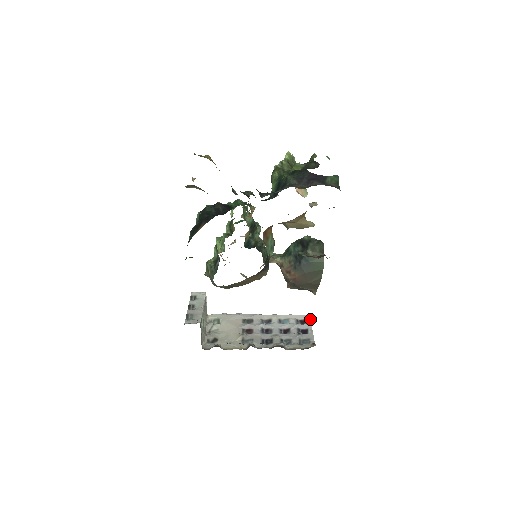
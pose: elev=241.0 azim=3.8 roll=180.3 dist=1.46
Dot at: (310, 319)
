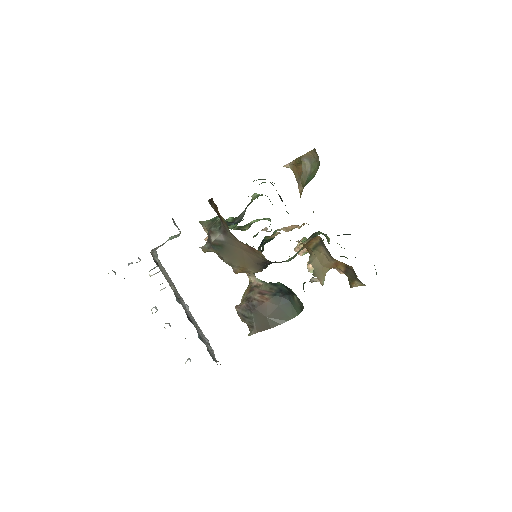
Dot at: occluded
